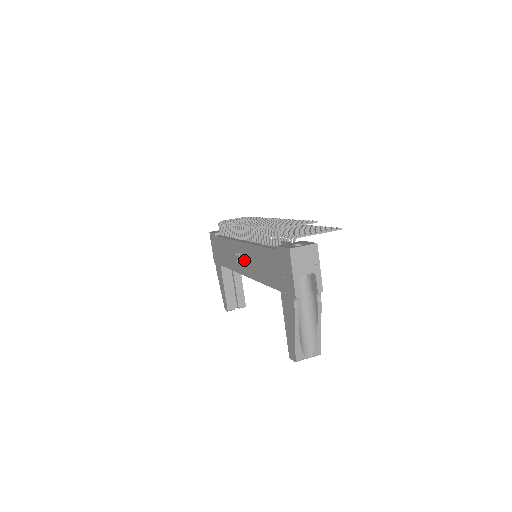
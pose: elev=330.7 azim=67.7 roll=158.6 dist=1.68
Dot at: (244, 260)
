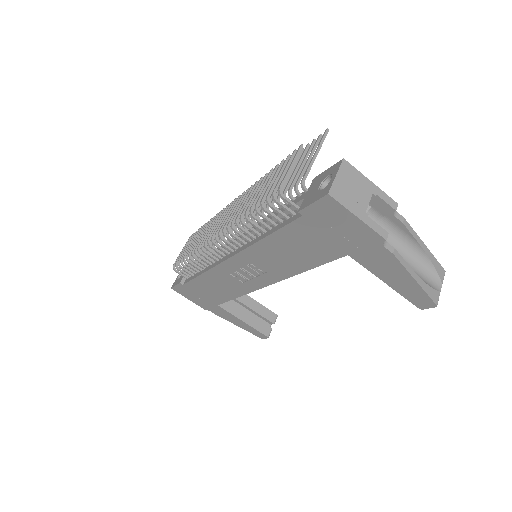
Dot at: (252, 272)
